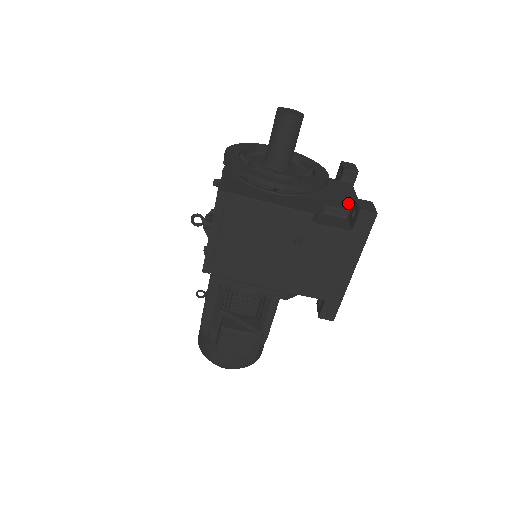
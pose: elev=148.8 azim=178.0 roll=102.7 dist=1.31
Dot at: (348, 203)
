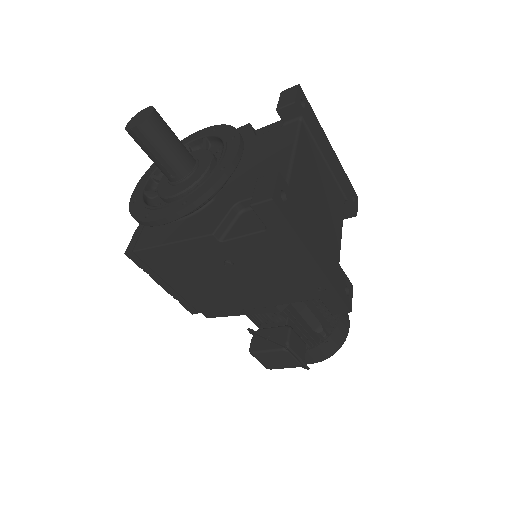
Dot at: occluded
